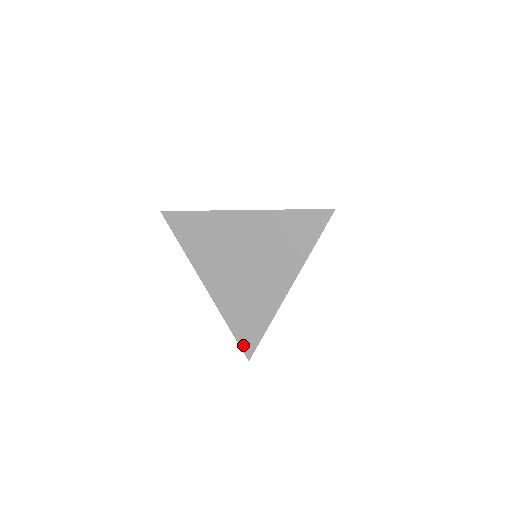
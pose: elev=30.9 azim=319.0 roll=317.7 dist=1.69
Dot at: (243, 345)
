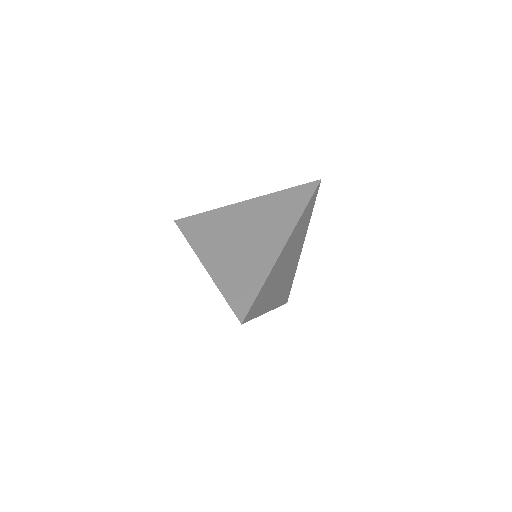
Dot at: (236, 309)
